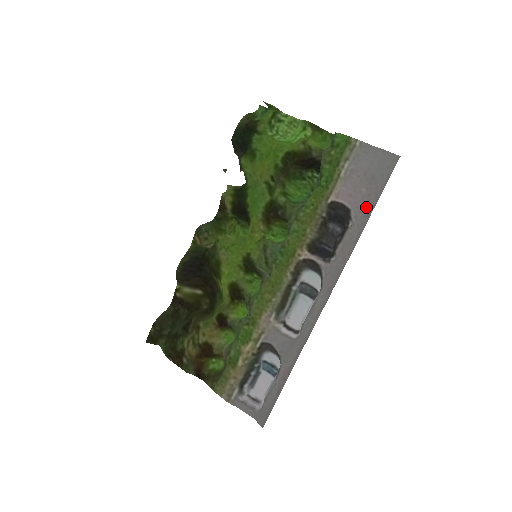
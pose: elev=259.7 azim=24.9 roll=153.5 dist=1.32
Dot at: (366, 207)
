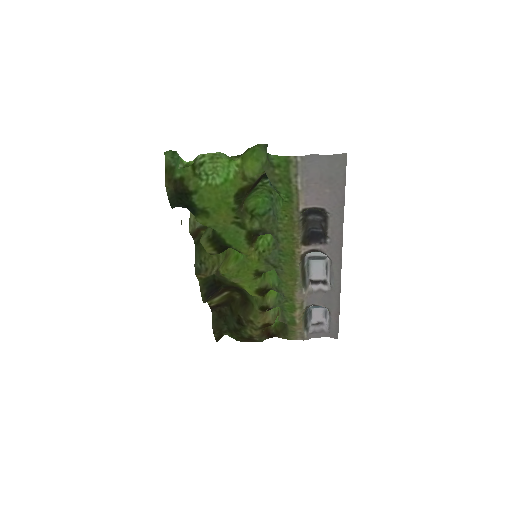
Dot at: (337, 202)
